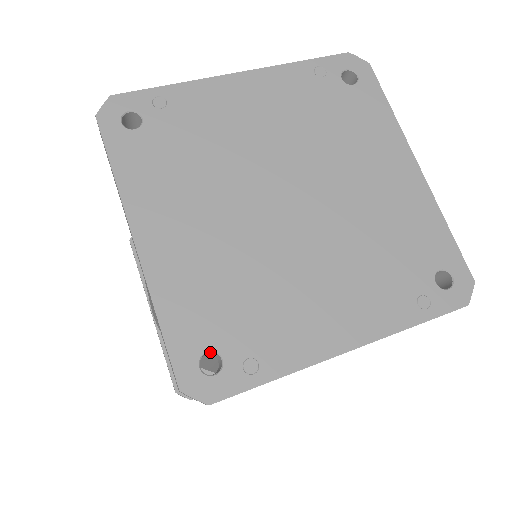
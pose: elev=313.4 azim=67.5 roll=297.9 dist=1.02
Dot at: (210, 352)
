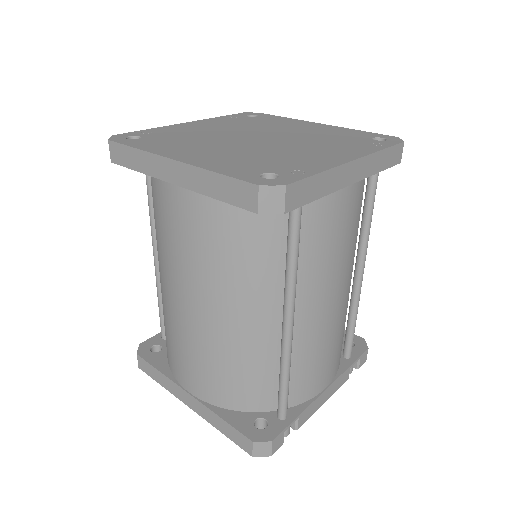
Dot at: (264, 177)
